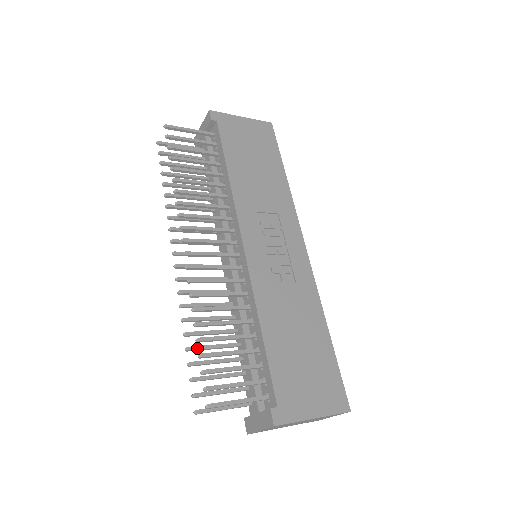
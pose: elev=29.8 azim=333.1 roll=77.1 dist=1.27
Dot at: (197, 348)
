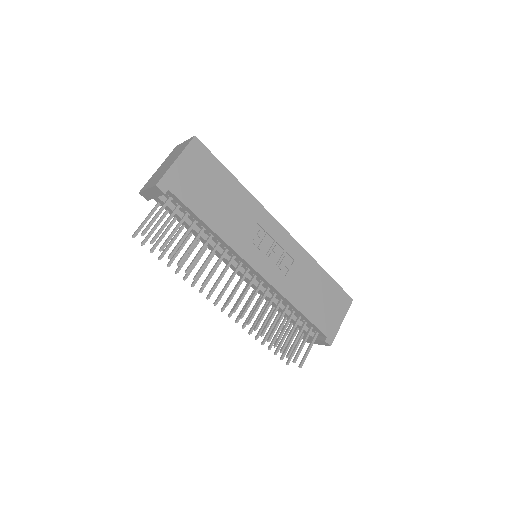
Dot at: (267, 338)
